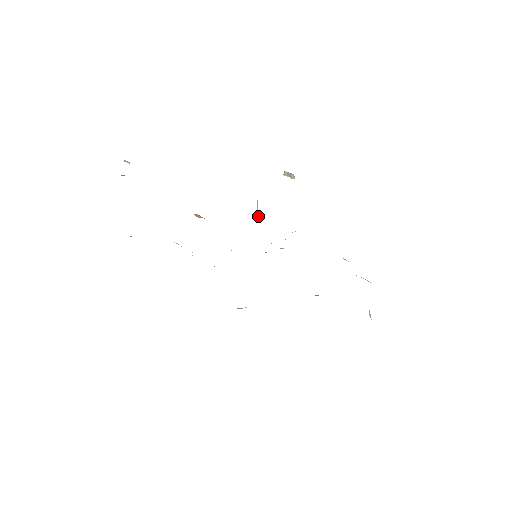
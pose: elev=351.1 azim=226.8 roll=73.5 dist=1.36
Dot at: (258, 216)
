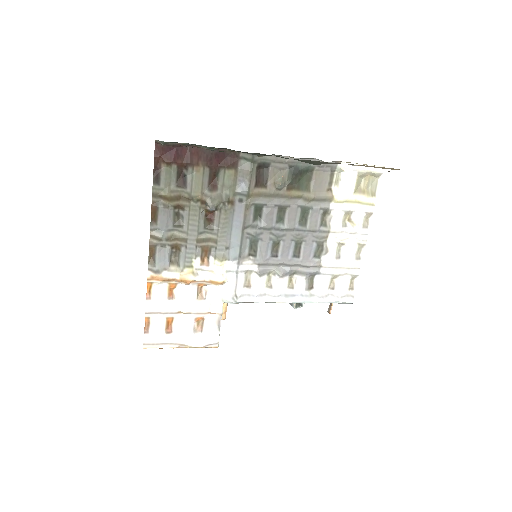
Dot at: (294, 305)
